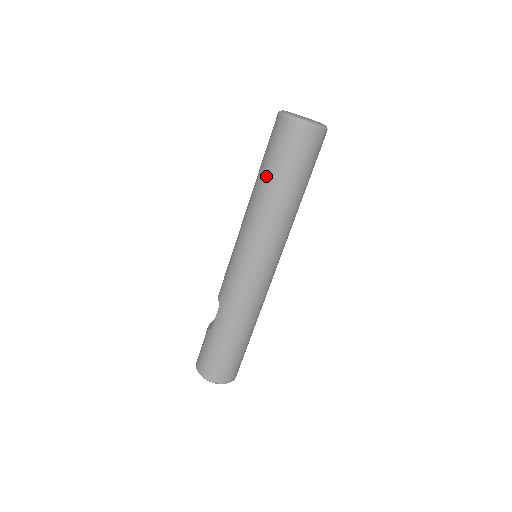
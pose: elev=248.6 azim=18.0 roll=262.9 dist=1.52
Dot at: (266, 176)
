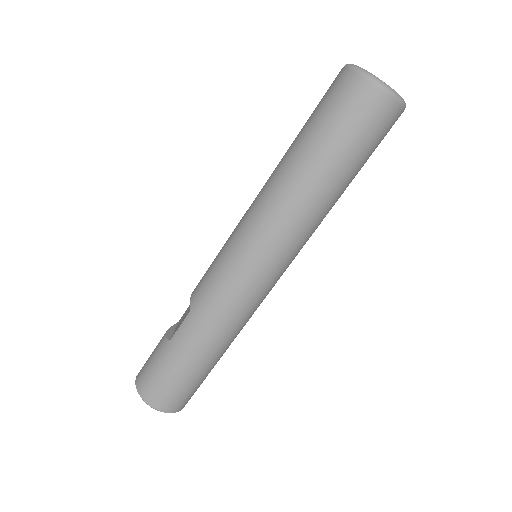
Dot at: (306, 151)
